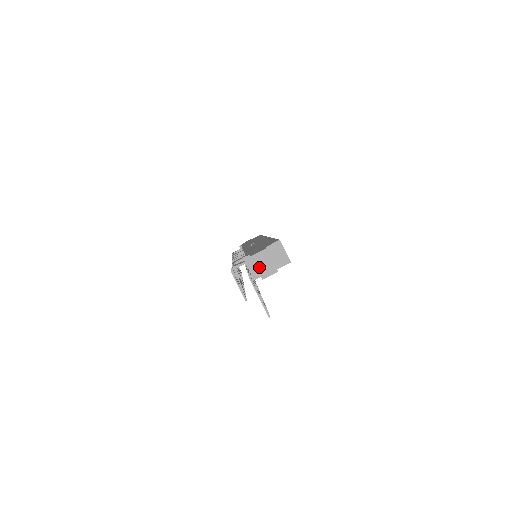
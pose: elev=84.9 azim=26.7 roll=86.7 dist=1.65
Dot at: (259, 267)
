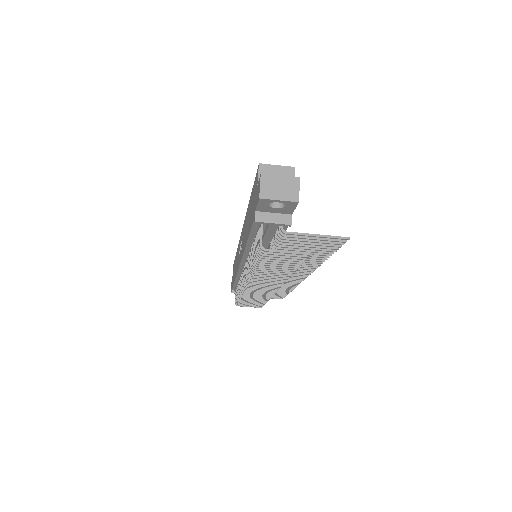
Dot at: (280, 197)
